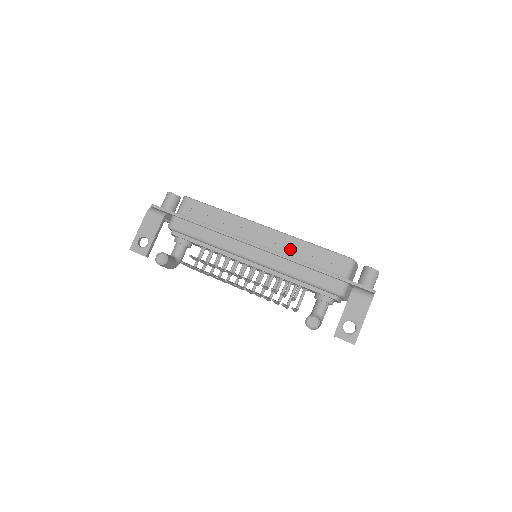
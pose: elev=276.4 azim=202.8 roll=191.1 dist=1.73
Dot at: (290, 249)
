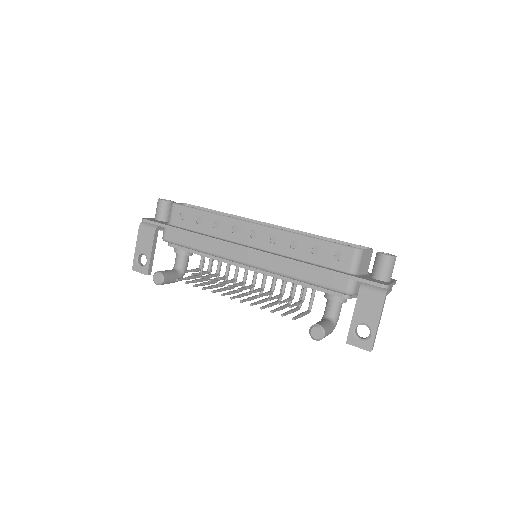
Dot at: (286, 247)
